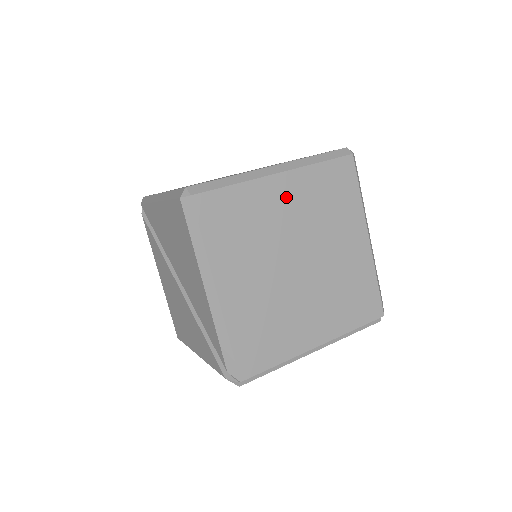
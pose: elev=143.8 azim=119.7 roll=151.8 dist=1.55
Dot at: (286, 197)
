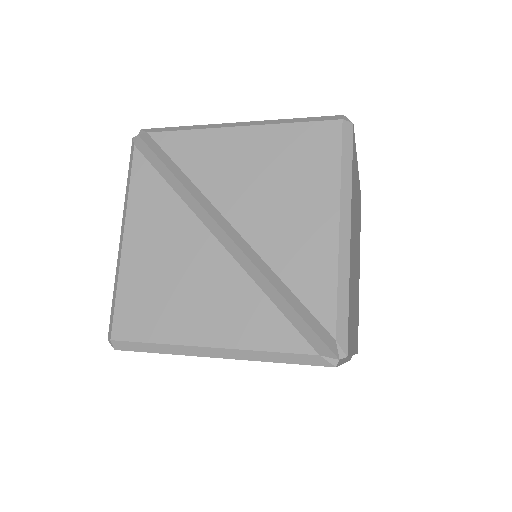
Dot at: (357, 191)
